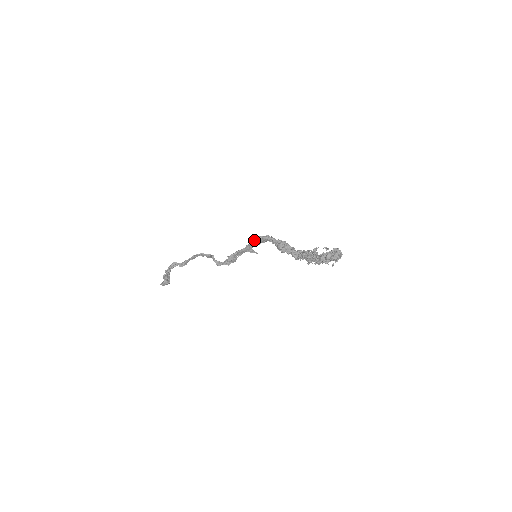
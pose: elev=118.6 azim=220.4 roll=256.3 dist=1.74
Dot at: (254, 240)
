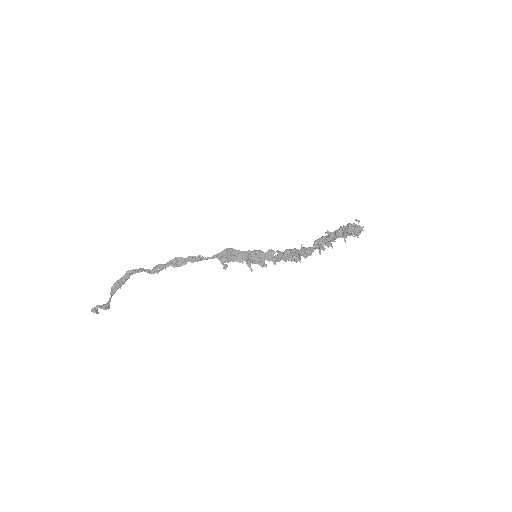
Dot at: (258, 250)
